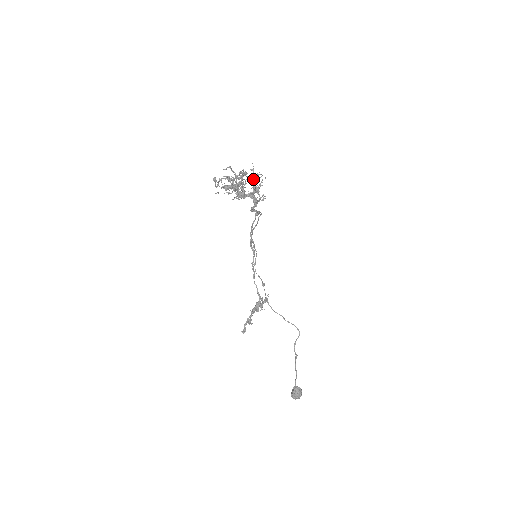
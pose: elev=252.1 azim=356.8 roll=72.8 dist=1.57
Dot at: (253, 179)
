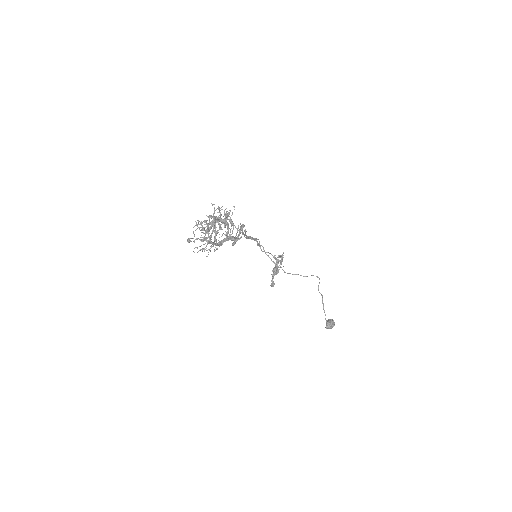
Dot at: occluded
